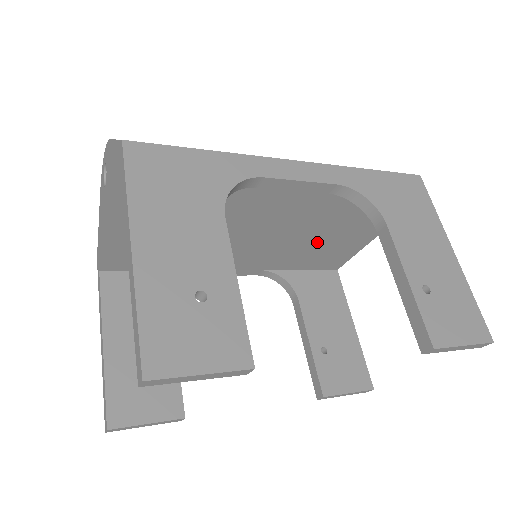
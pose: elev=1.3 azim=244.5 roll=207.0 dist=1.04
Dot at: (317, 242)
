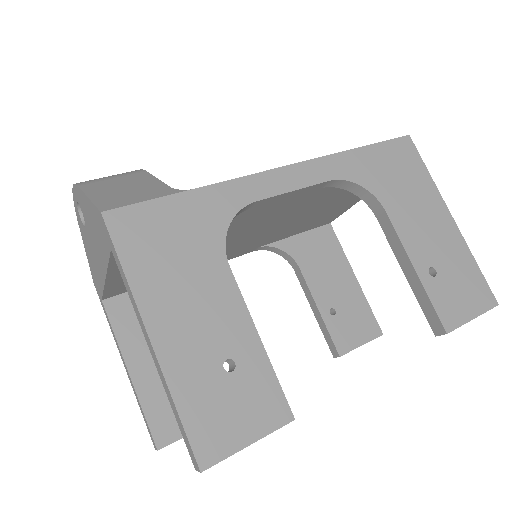
Dot at: (310, 216)
